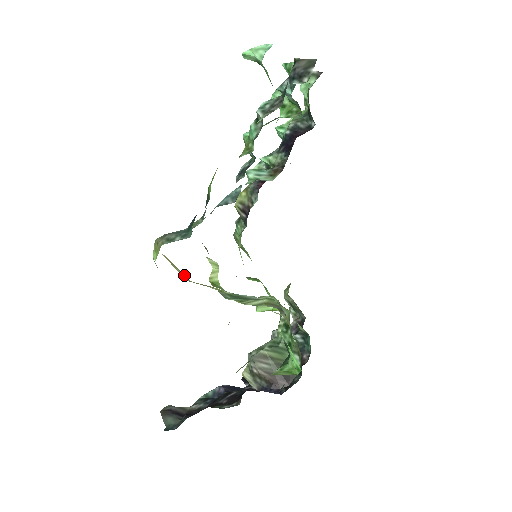
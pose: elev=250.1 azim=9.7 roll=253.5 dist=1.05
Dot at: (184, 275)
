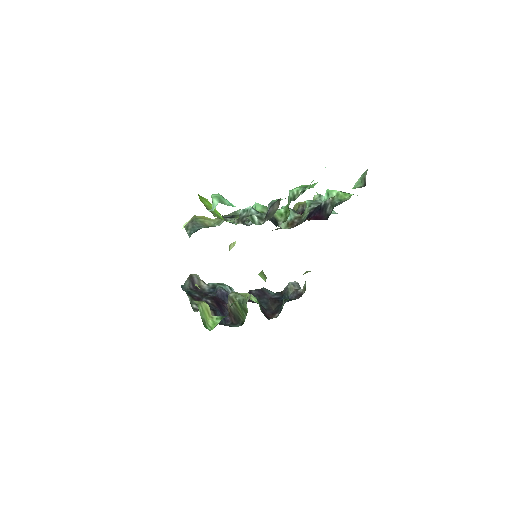
Dot at: occluded
